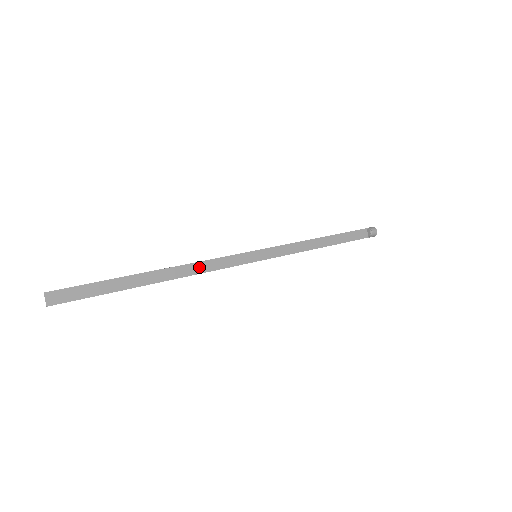
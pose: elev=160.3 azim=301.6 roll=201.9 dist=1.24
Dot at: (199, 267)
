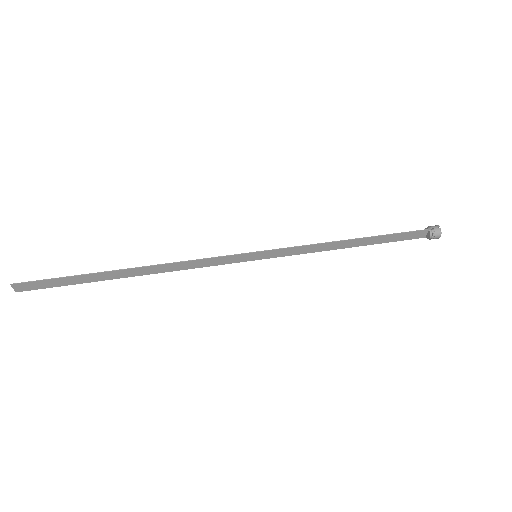
Dot at: (181, 265)
